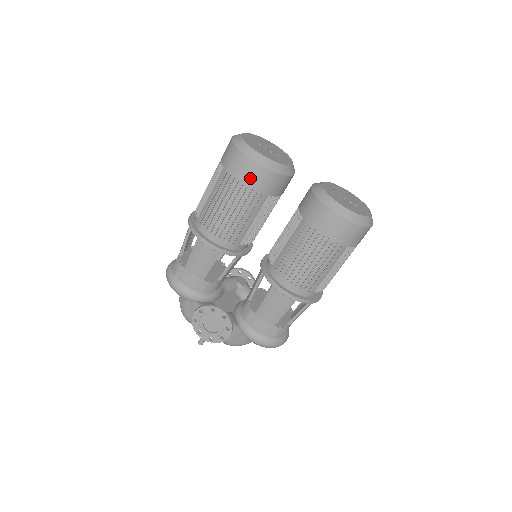
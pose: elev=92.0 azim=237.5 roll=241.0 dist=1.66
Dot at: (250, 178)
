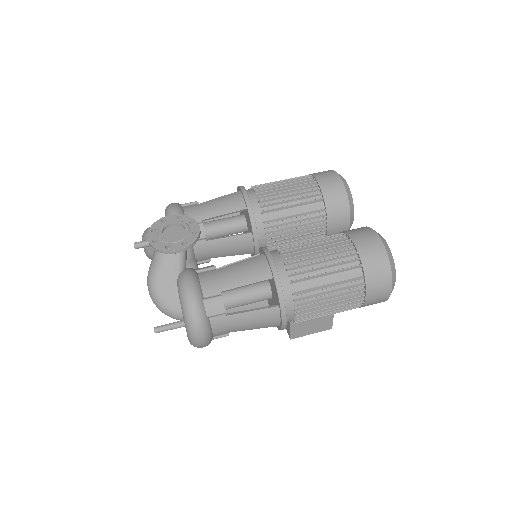
Dot at: (326, 181)
